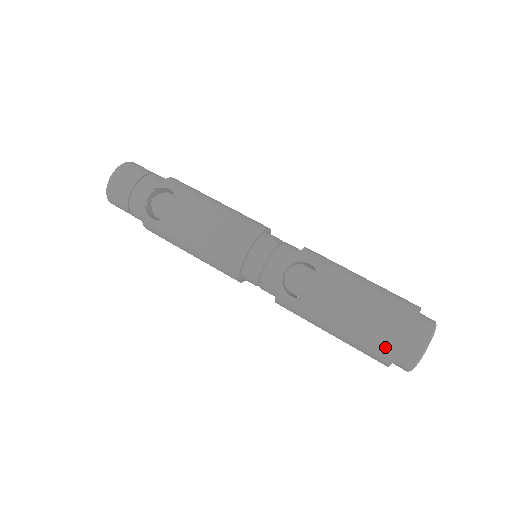
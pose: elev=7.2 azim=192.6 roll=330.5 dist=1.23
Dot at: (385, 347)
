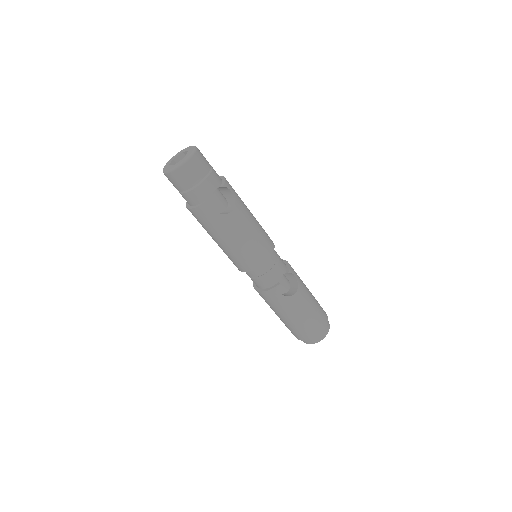
Dot at: (313, 332)
